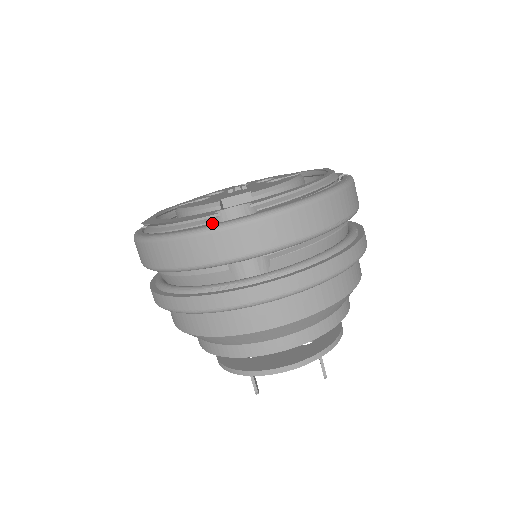
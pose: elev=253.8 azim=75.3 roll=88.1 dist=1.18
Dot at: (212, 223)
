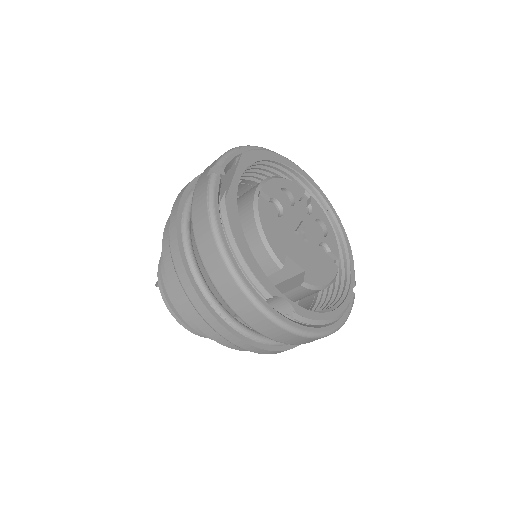
Dot at: (264, 297)
